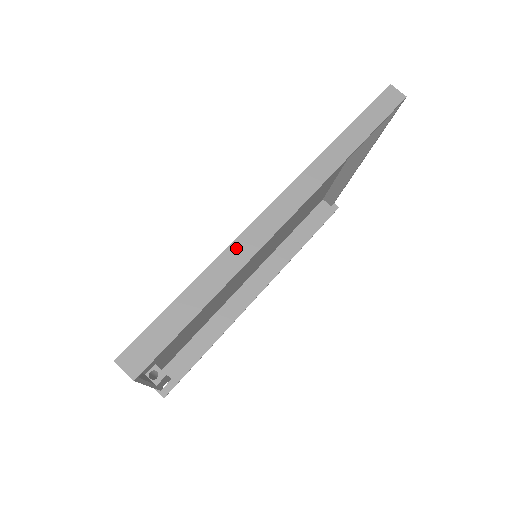
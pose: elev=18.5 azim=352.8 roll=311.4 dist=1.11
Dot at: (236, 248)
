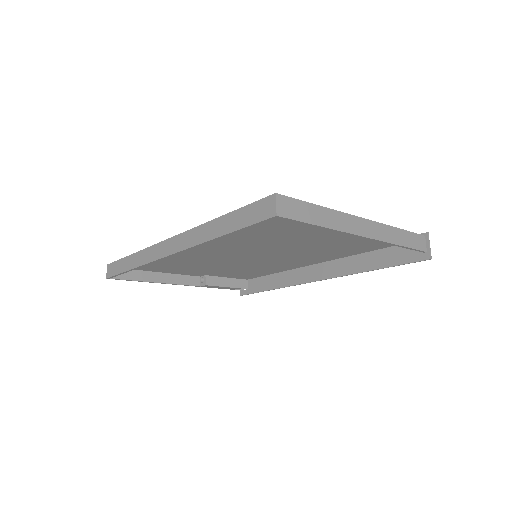
Dot at: (148, 252)
